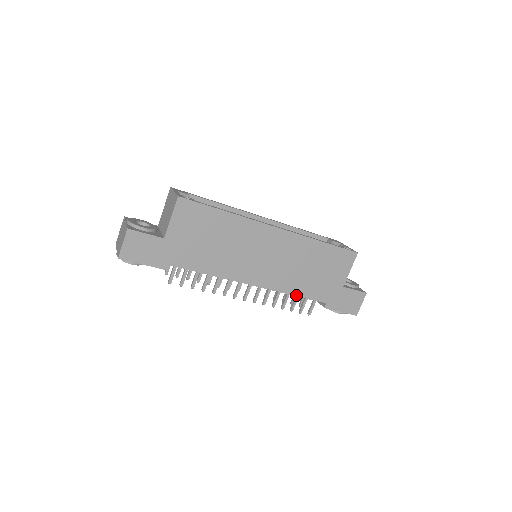
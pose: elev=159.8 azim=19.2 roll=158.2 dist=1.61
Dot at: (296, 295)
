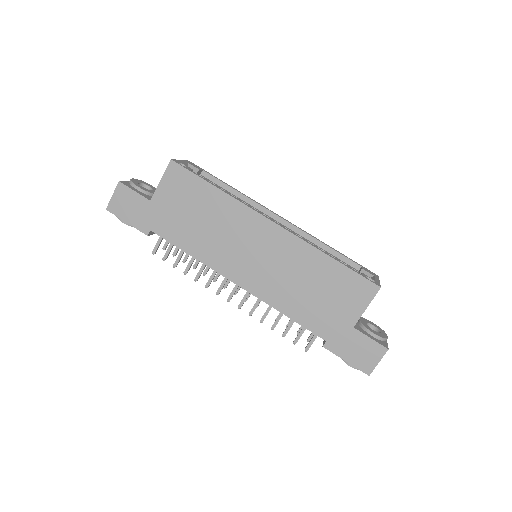
Dot at: (287, 315)
